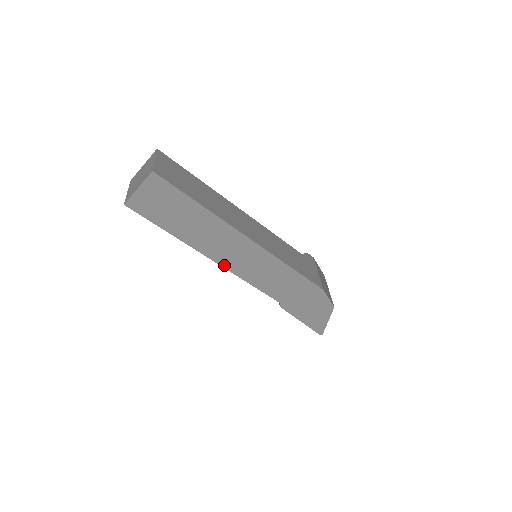
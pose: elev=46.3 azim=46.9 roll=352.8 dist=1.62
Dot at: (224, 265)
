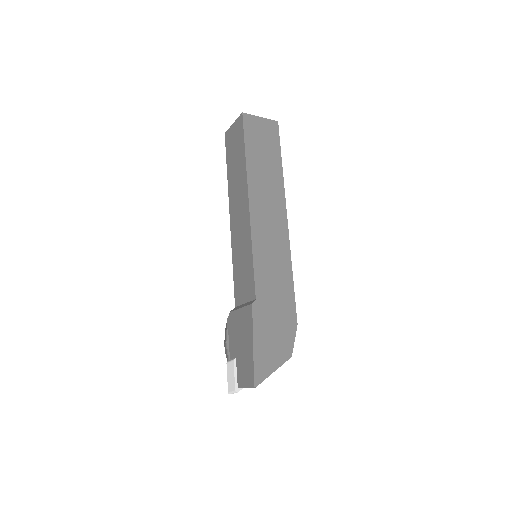
Dot at: (252, 216)
